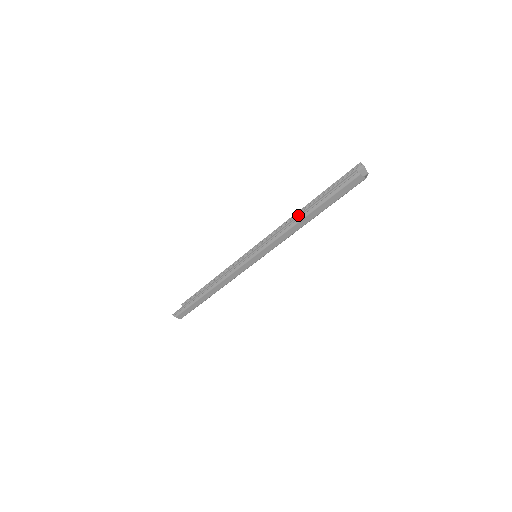
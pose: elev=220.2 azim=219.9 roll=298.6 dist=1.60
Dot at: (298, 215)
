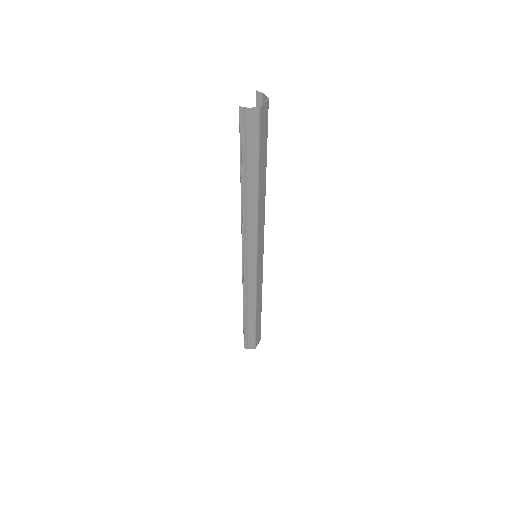
Dot at: occluded
